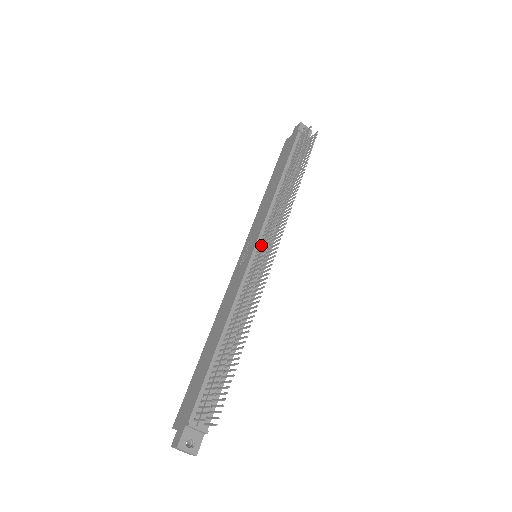
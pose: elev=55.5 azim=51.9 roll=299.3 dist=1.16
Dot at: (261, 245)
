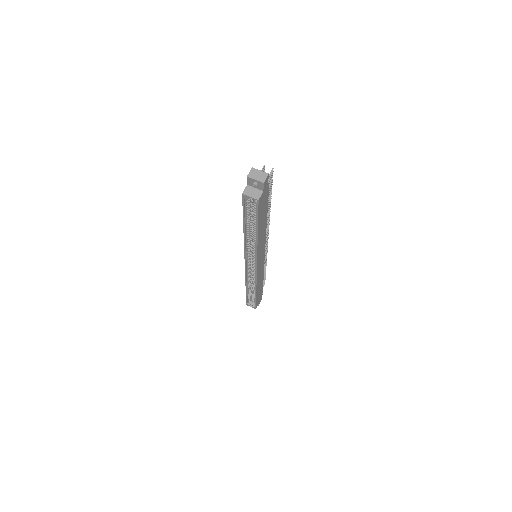
Dot at: occluded
